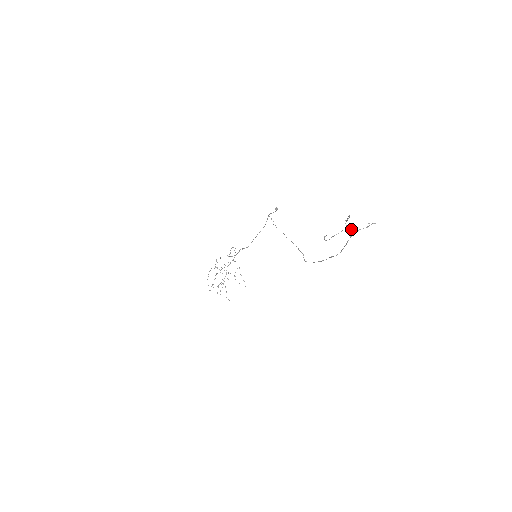
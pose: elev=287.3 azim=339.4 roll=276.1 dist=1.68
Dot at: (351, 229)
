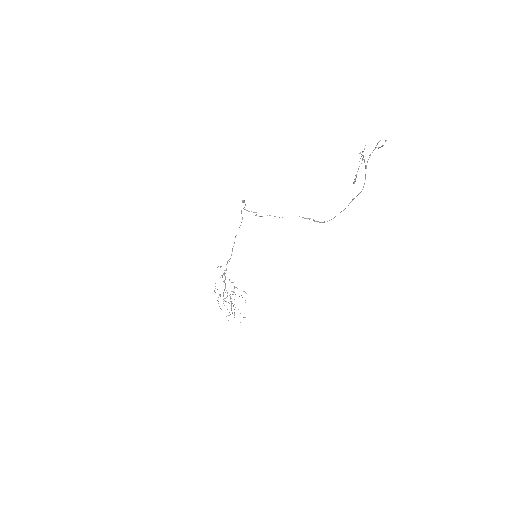
Dot at: (359, 161)
